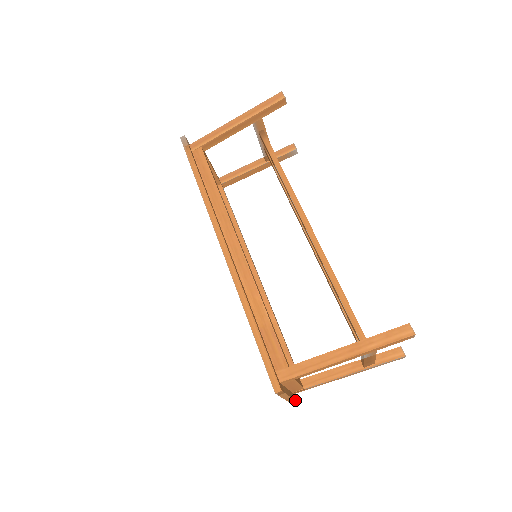
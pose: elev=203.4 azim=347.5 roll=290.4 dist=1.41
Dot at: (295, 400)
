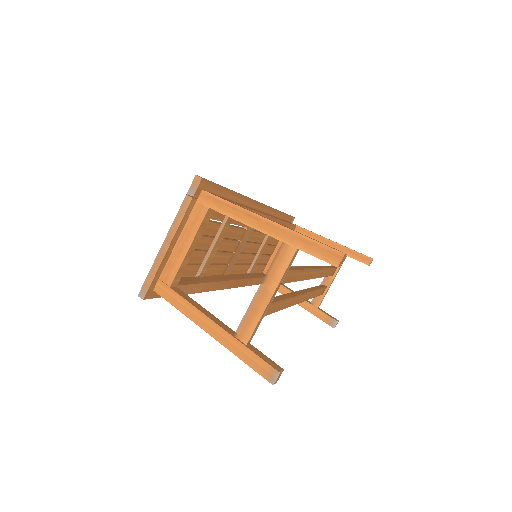
Dot at: (155, 276)
